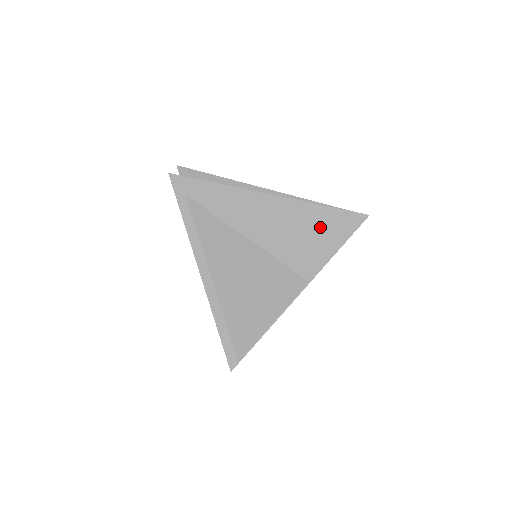
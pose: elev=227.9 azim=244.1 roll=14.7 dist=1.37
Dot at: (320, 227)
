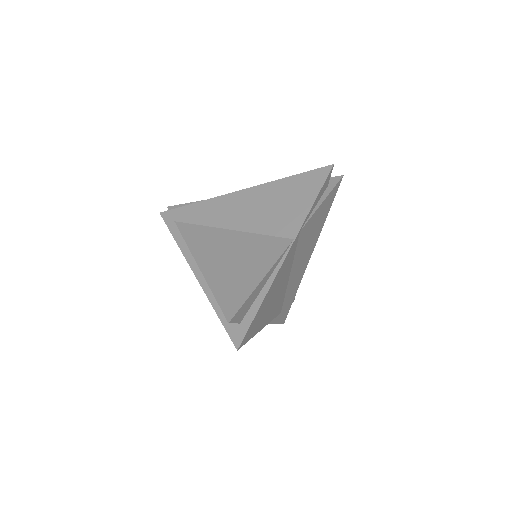
Dot at: (291, 193)
